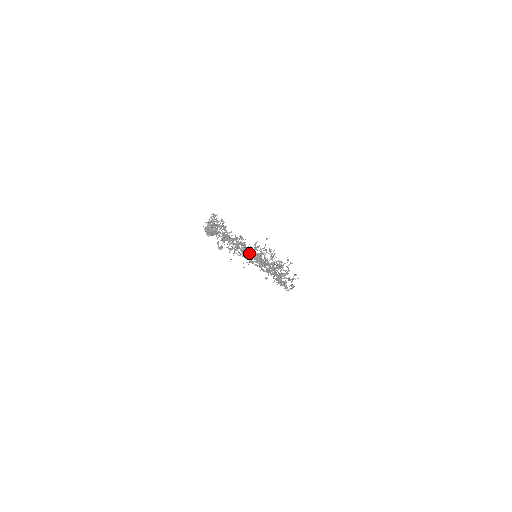
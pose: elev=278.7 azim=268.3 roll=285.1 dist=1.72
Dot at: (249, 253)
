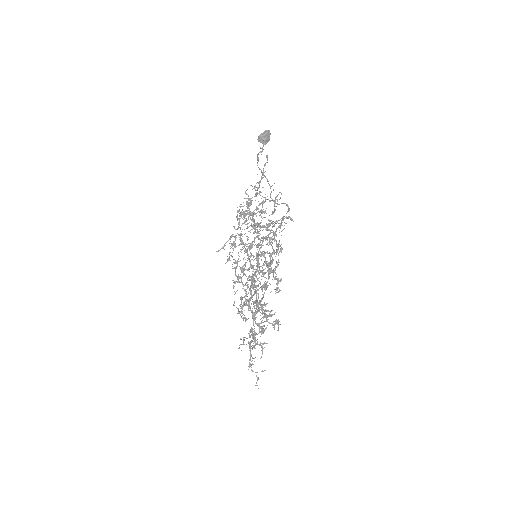
Dot at: occluded
